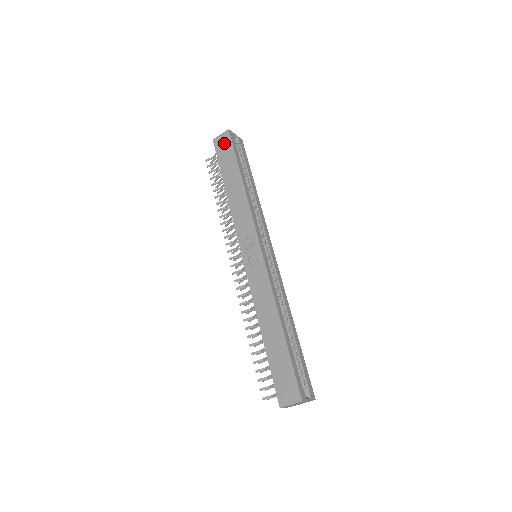
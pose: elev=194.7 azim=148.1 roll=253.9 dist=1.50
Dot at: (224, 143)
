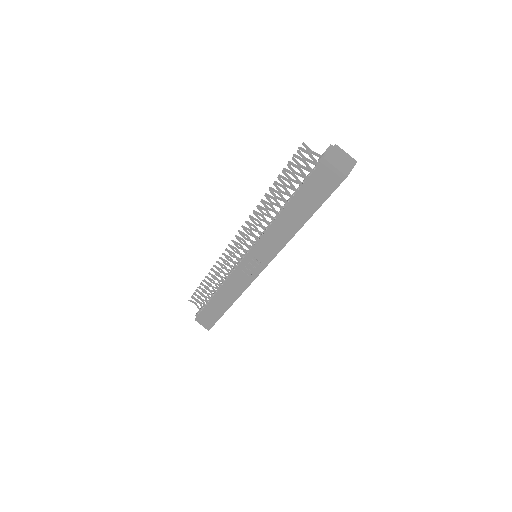
Dot at: (327, 181)
